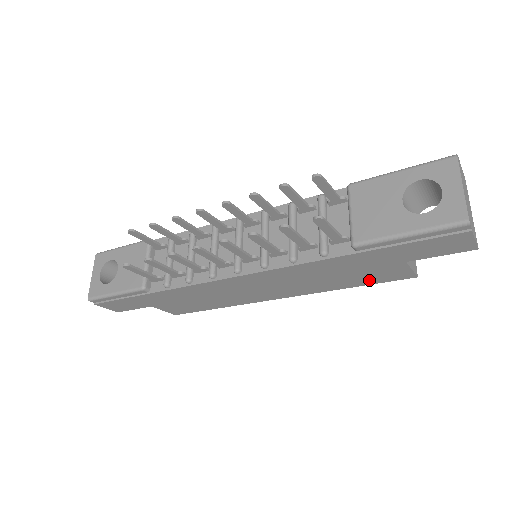
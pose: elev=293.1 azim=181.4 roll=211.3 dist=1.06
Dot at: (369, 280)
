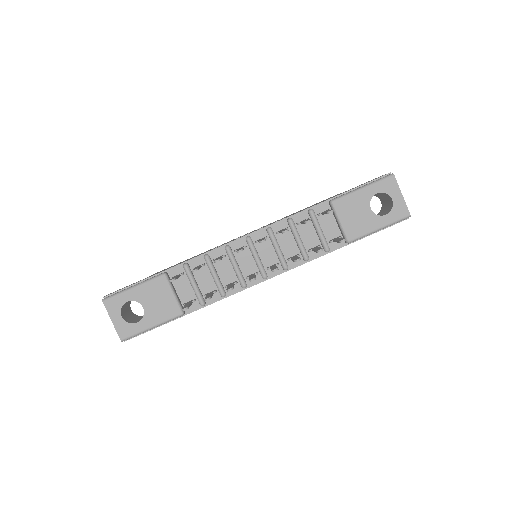
Dot at: occluded
